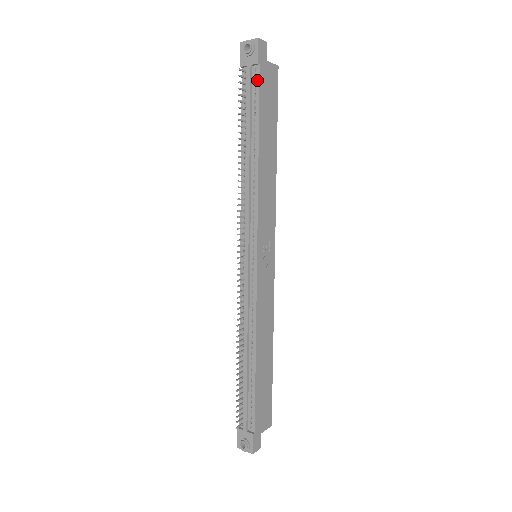
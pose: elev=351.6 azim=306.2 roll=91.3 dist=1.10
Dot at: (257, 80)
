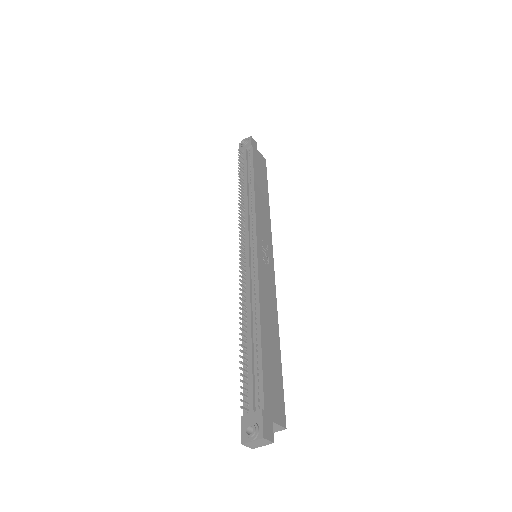
Dot at: (251, 154)
